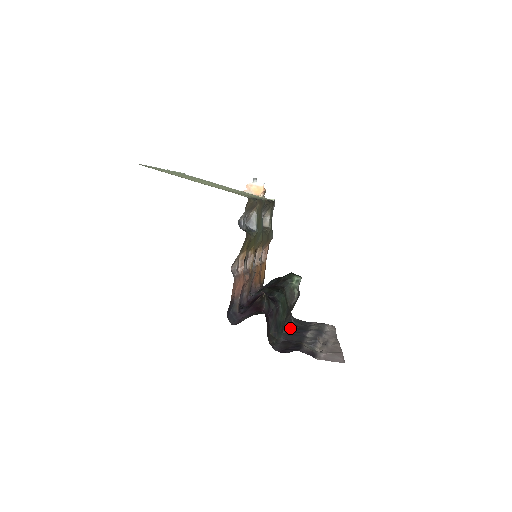
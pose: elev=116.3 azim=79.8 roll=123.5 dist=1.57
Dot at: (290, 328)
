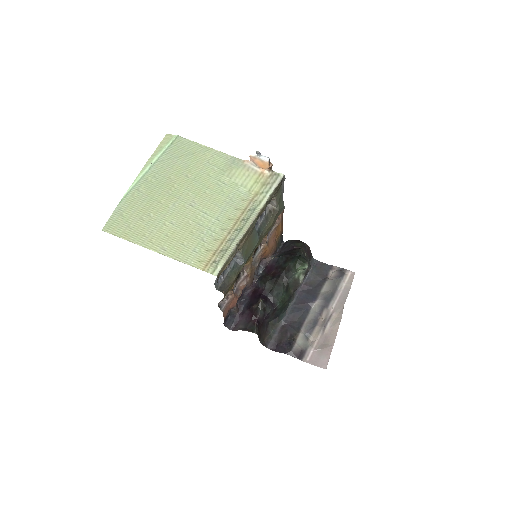
Dot at: (301, 290)
